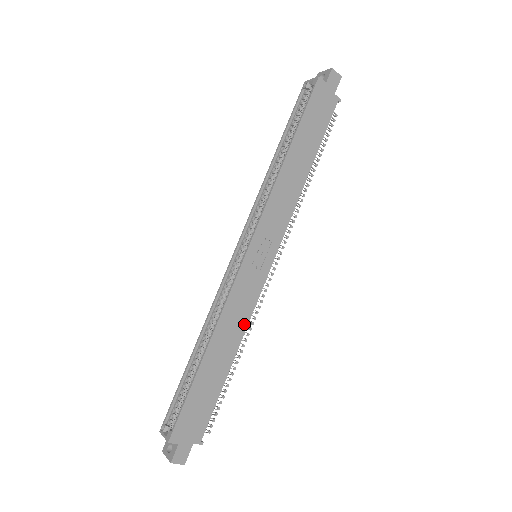
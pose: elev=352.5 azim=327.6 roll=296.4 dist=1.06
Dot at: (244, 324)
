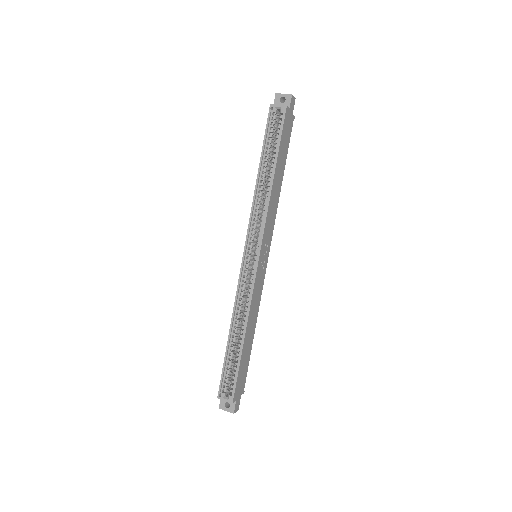
Dot at: (258, 307)
